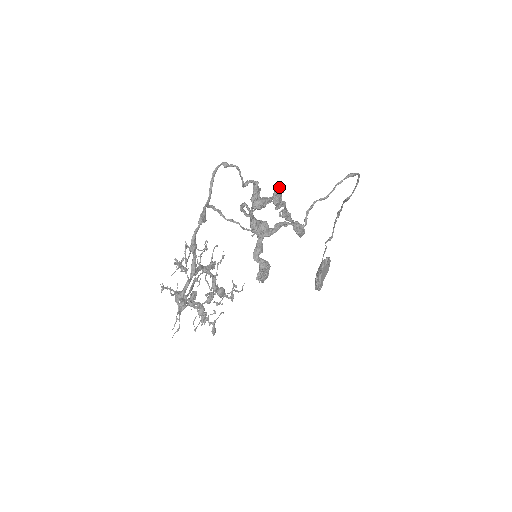
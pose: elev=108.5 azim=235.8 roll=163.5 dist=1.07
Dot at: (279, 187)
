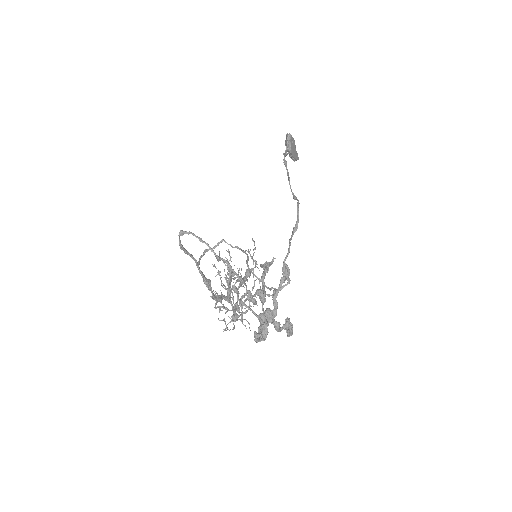
Dot at: (261, 301)
